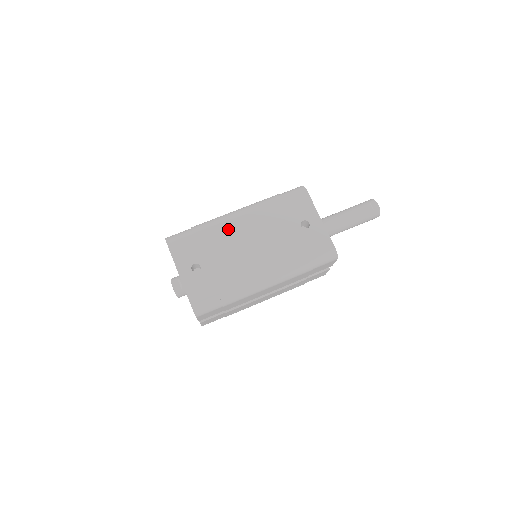
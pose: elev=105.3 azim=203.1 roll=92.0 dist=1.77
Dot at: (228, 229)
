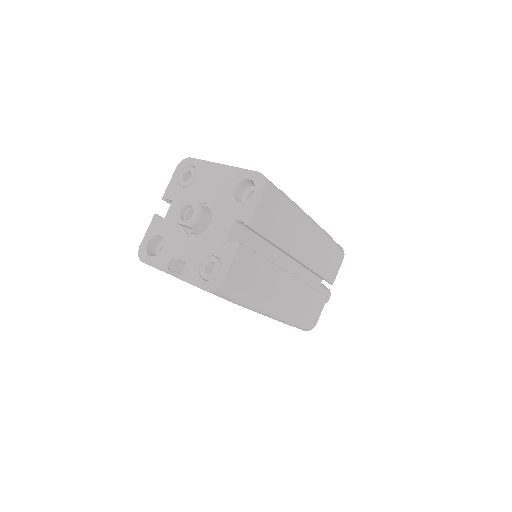
Dot at: occluded
